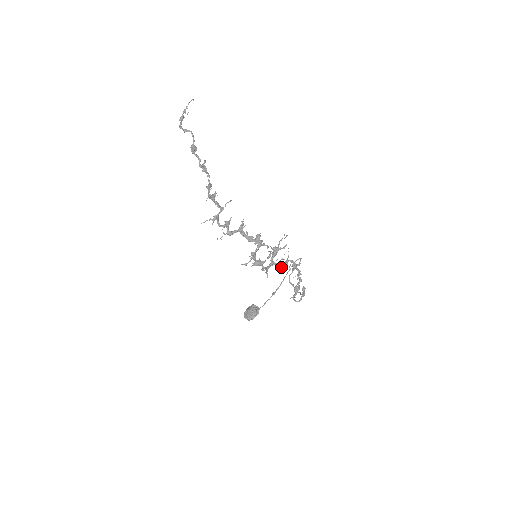
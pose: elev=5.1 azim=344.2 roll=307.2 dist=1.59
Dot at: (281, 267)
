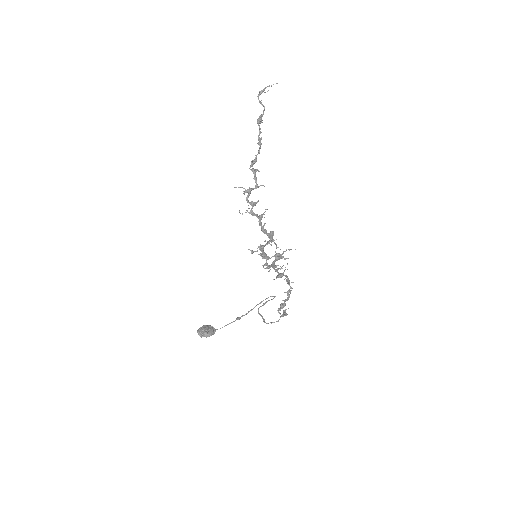
Dot at: (276, 276)
